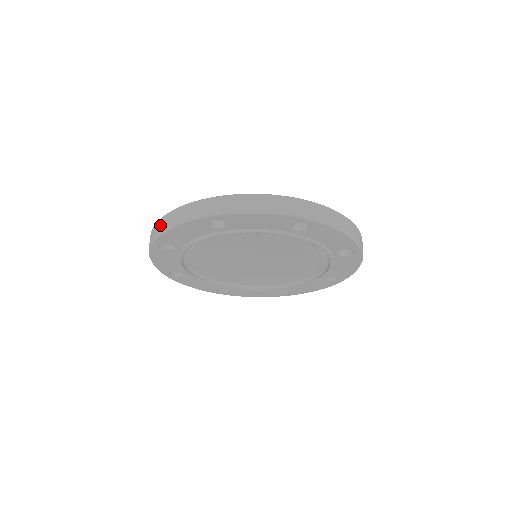
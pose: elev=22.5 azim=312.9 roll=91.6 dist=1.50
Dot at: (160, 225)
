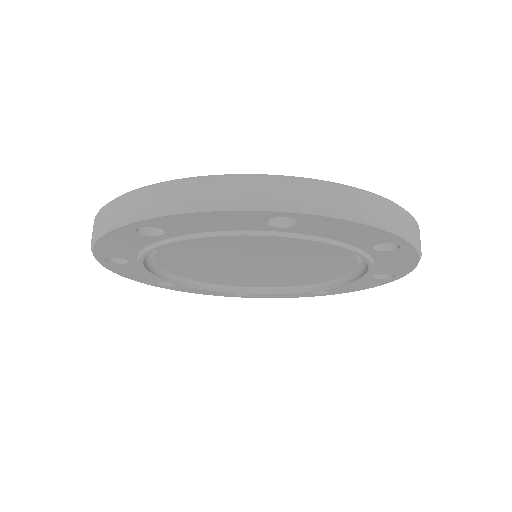
Dot at: (163, 196)
